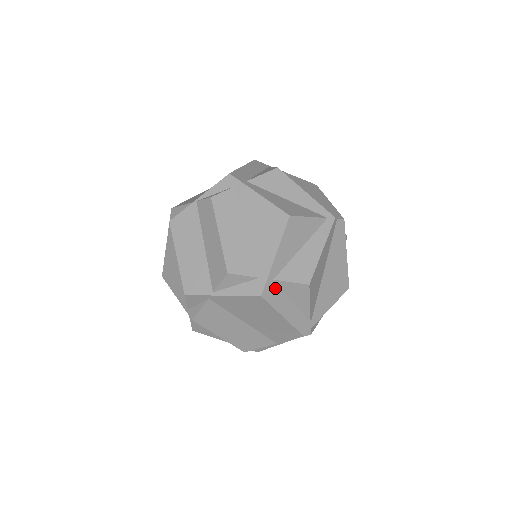
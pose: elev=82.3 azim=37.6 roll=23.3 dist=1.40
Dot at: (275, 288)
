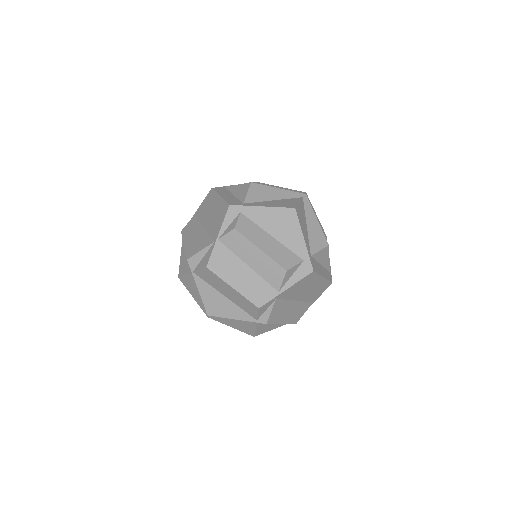
Dot at: (313, 261)
